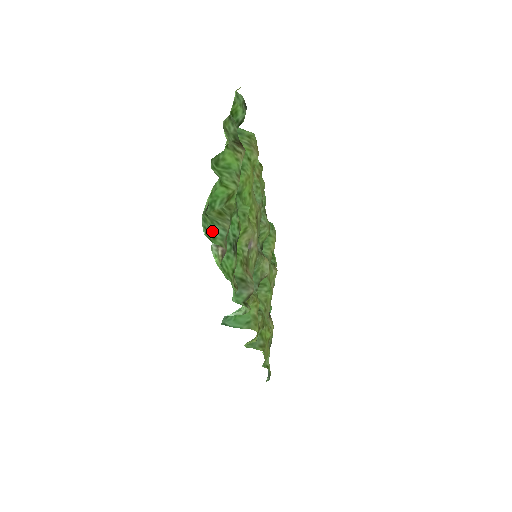
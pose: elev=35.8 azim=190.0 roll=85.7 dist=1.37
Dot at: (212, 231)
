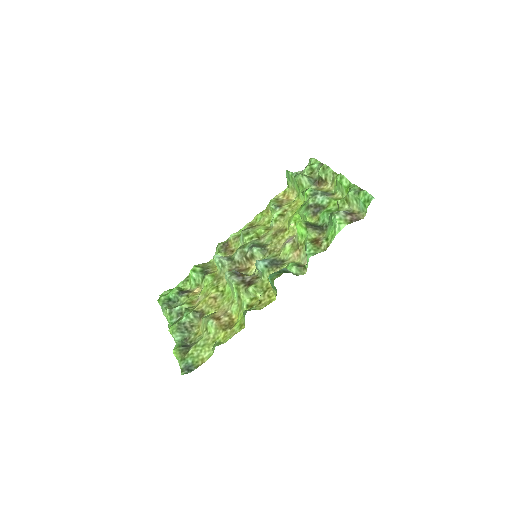
Dot at: (363, 202)
